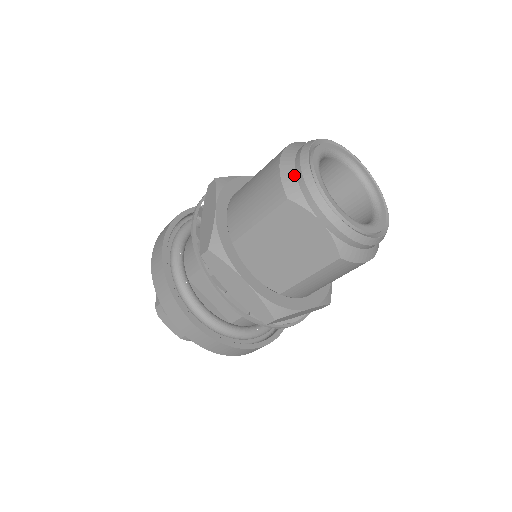
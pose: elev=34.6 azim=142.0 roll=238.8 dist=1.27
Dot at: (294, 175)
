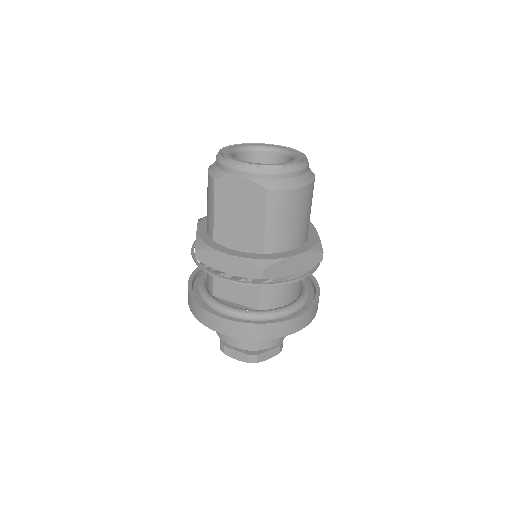
Dot at: (215, 166)
